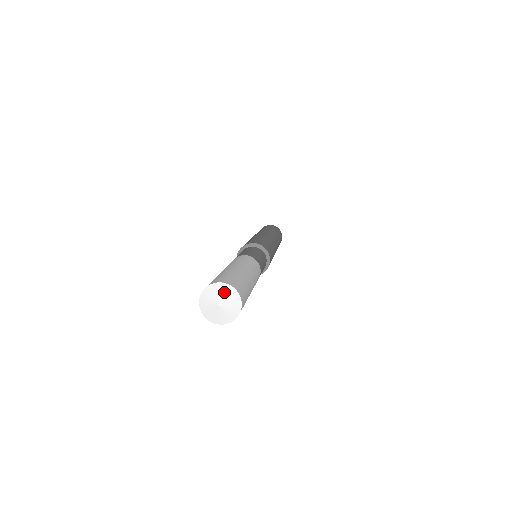
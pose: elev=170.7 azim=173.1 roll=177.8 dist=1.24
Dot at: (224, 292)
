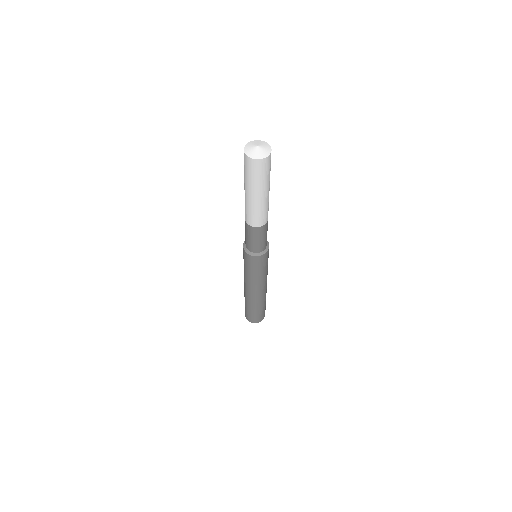
Dot at: (262, 143)
